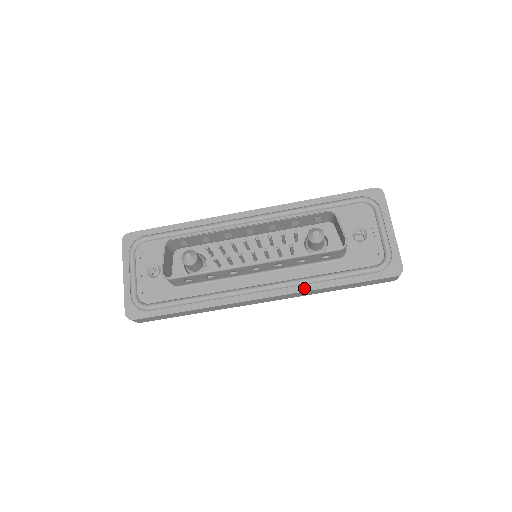
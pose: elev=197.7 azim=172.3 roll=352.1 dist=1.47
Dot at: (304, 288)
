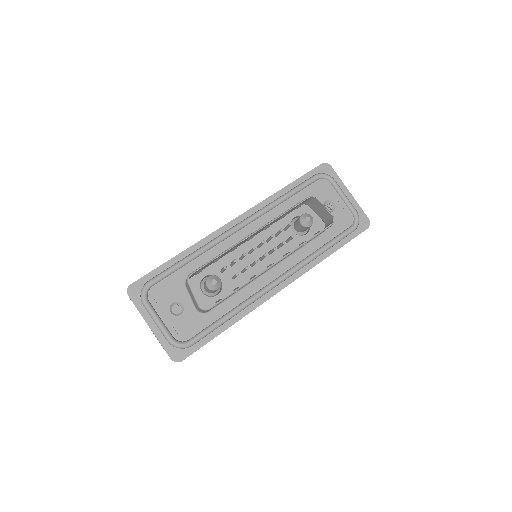
Dot at: (310, 266)
